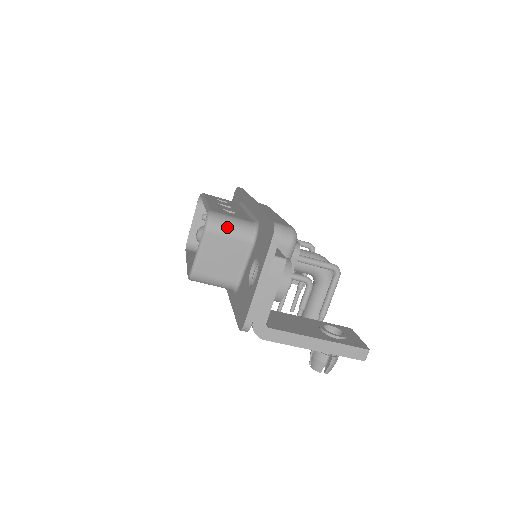
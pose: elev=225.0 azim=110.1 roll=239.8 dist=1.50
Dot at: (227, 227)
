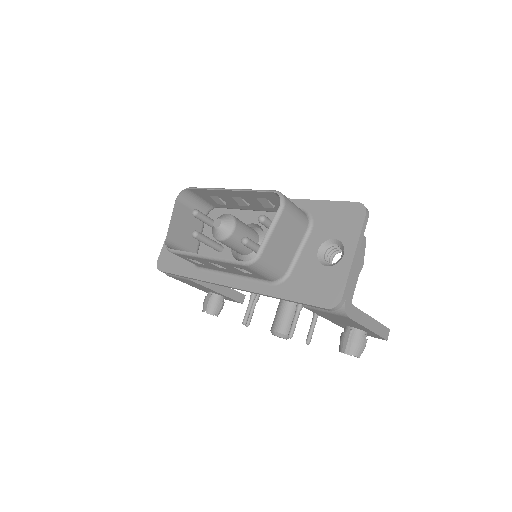
Dot at: (295, 208)
